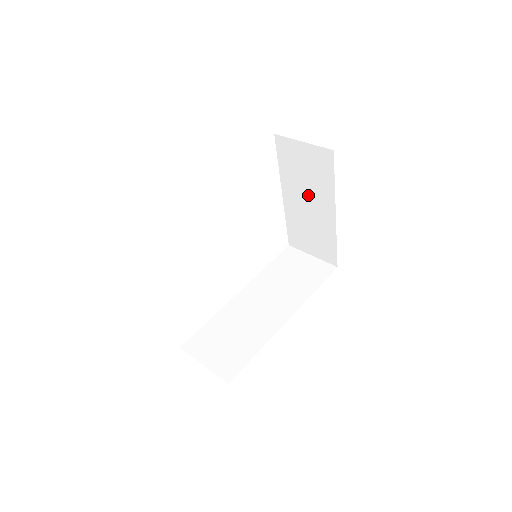
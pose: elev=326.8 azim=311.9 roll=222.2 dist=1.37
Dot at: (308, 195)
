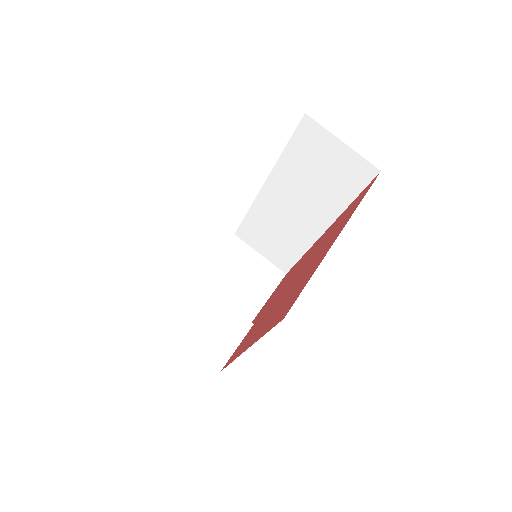
Dot at: occluded
